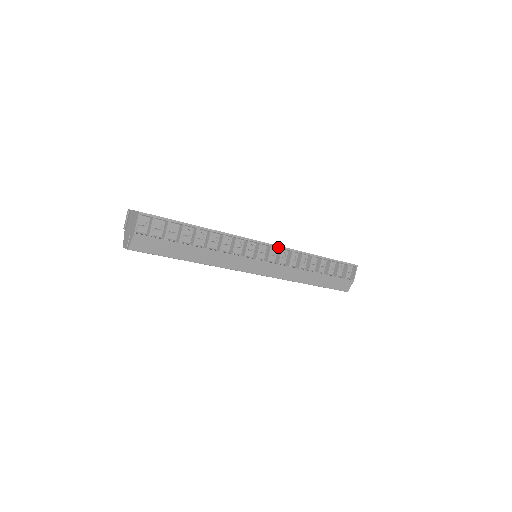
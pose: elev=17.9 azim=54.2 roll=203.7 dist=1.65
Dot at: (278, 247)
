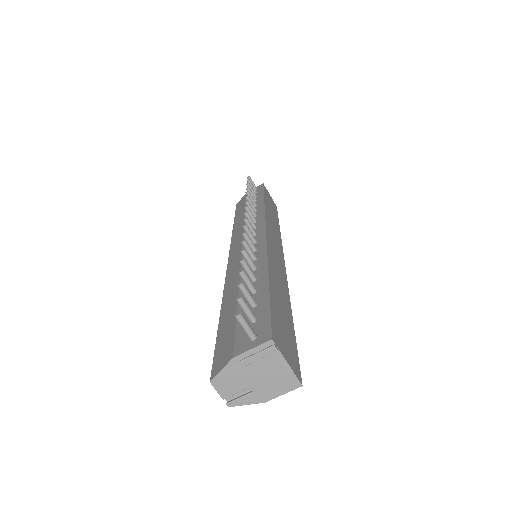
Dot at: occluded
